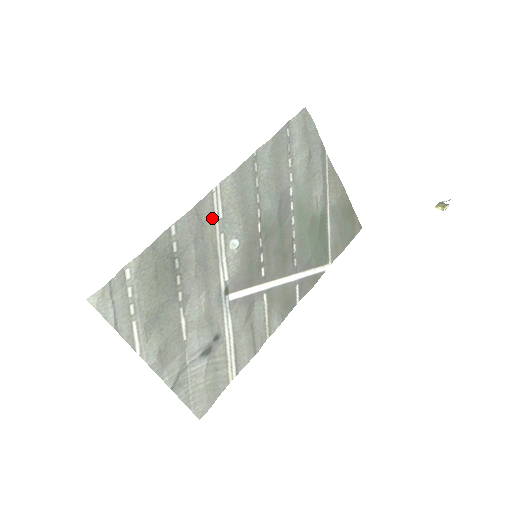
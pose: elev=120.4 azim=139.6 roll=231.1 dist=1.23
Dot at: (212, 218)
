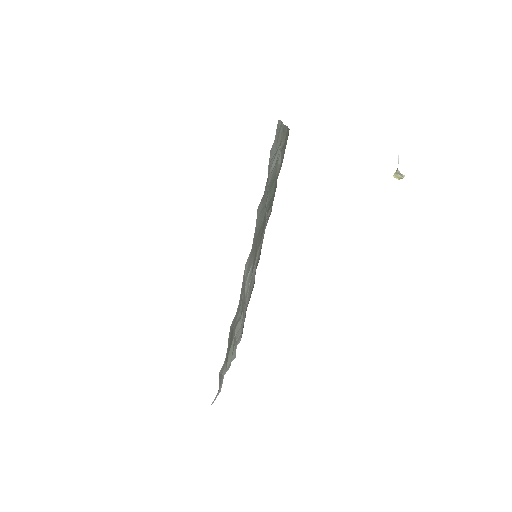
Dot at: (243, 285)
